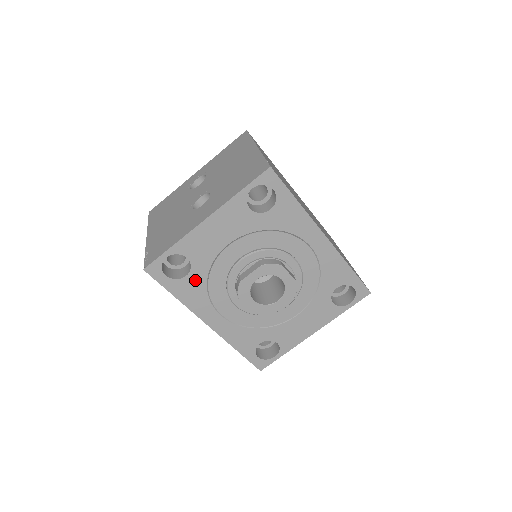
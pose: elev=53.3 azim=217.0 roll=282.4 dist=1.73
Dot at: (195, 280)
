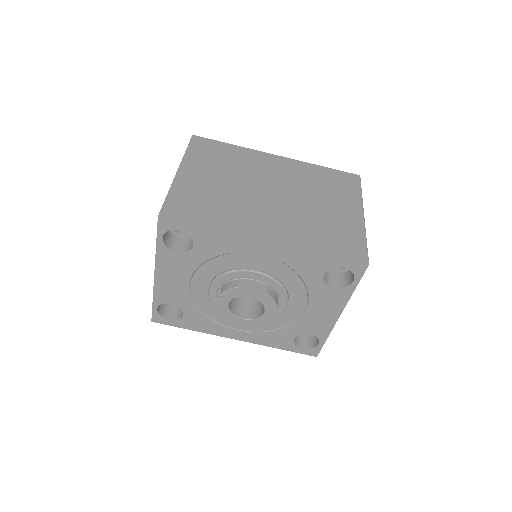
Dot at: (192, 315)
